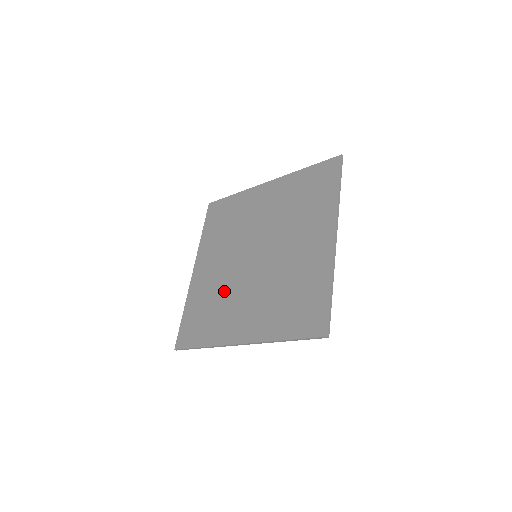
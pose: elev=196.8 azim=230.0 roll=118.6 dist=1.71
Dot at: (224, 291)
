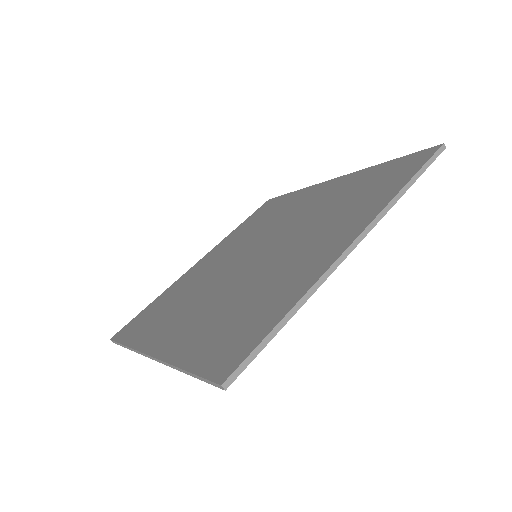
Dot at: (196, 288)
